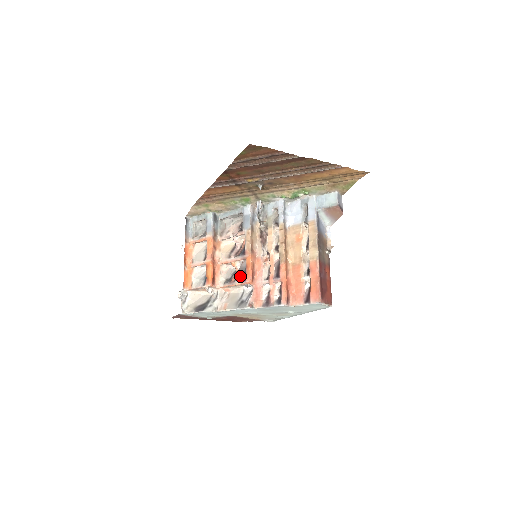
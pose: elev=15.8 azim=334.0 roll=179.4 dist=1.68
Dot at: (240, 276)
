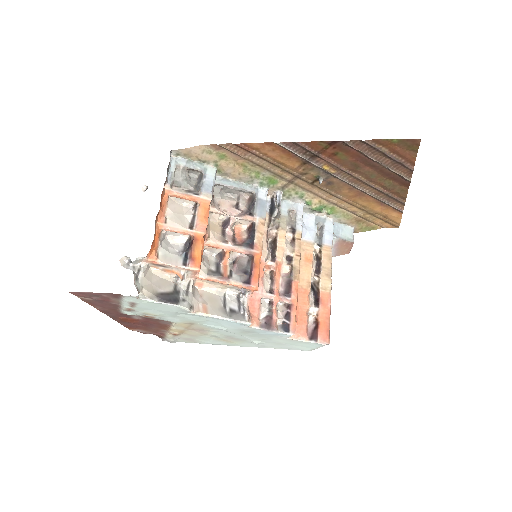
Dot at: (237, 274)
